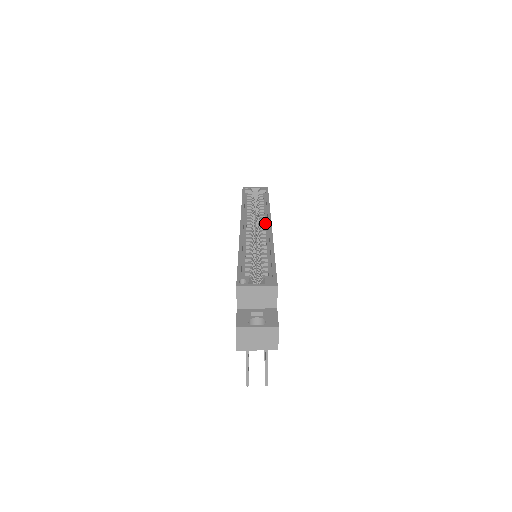
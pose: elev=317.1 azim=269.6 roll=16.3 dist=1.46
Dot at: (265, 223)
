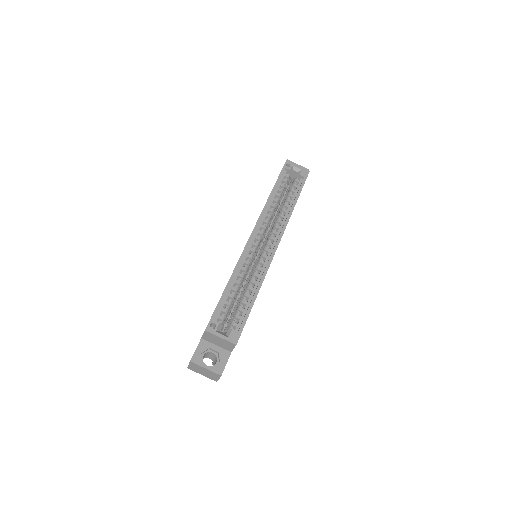
Dot at: (275, 237)
